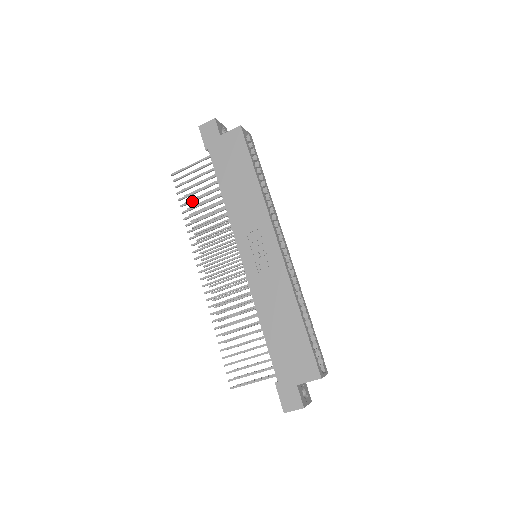
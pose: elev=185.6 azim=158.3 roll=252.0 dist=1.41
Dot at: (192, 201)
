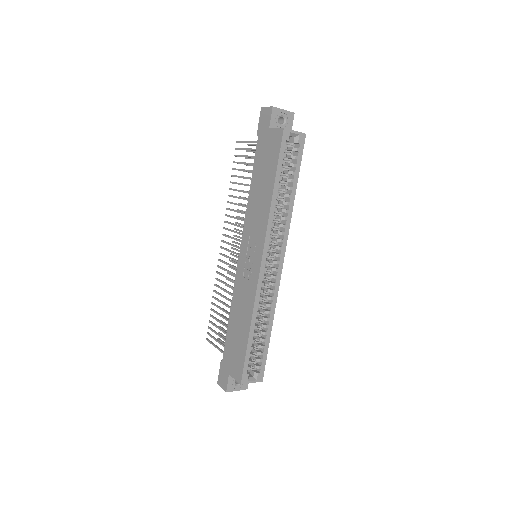
Dot at: occluded
